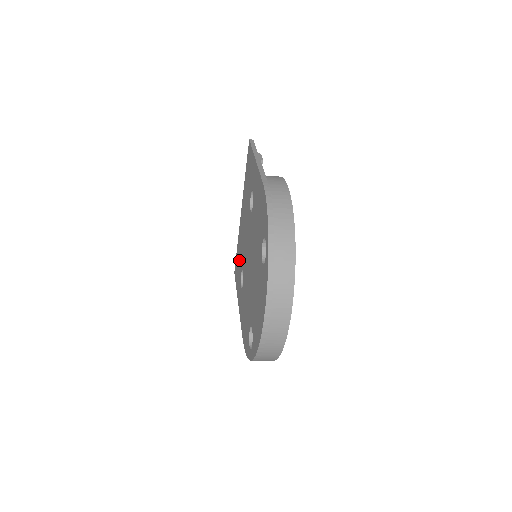
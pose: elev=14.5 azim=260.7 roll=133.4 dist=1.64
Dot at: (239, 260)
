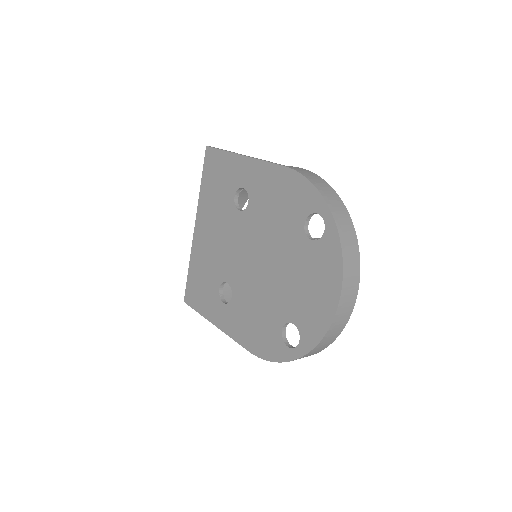
Dot at: (204, 279)
